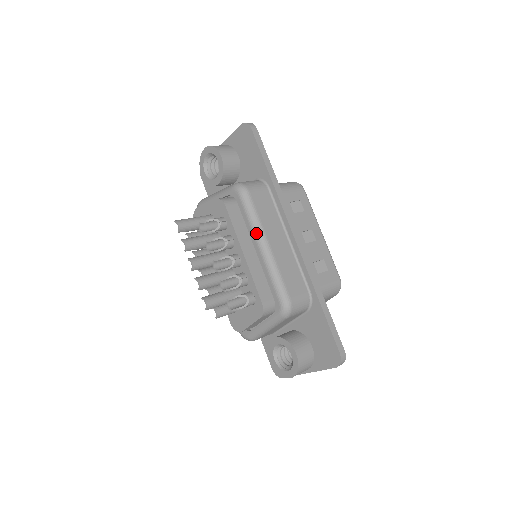
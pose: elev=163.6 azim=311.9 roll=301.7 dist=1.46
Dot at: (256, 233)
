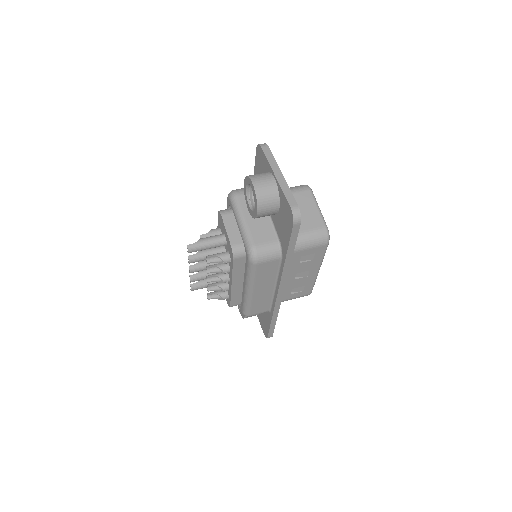
Dot at: (247, 283)
